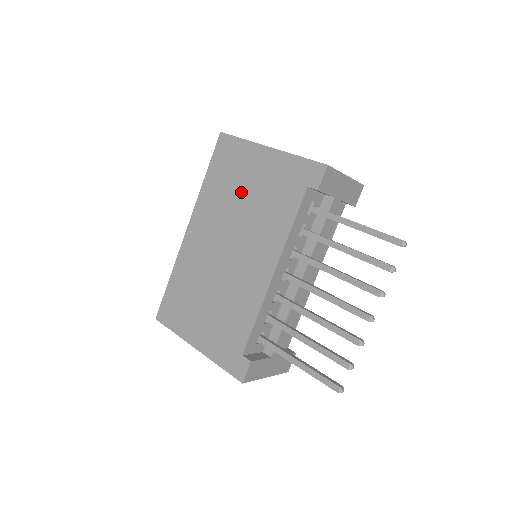
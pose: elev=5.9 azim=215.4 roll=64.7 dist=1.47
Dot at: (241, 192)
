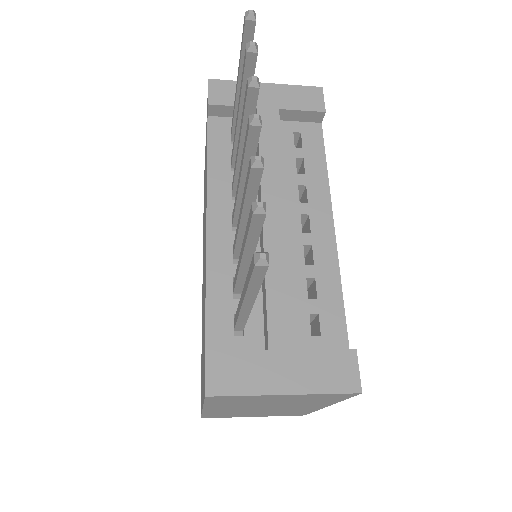
Dot at: occluded
